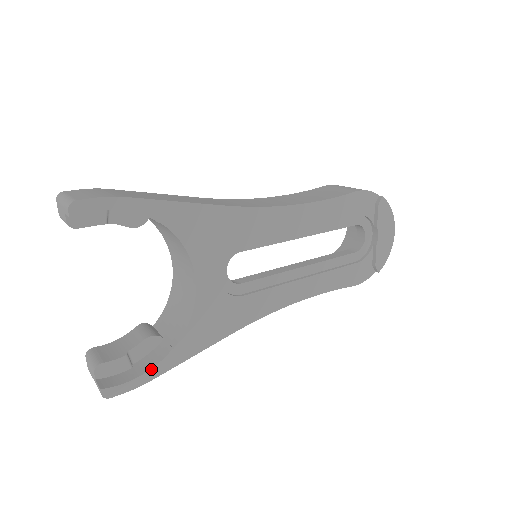
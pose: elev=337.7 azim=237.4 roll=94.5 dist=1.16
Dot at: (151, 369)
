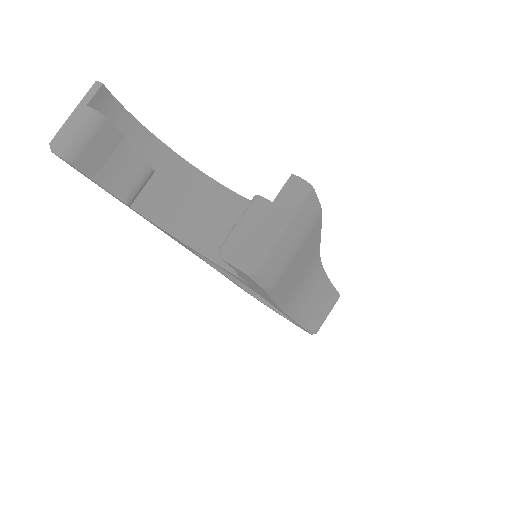
Dot at: occluded
